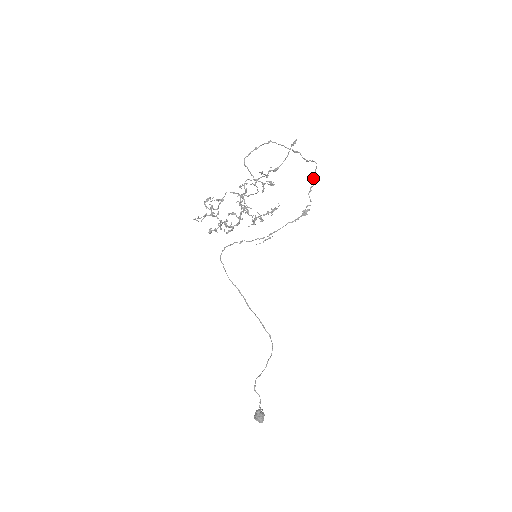
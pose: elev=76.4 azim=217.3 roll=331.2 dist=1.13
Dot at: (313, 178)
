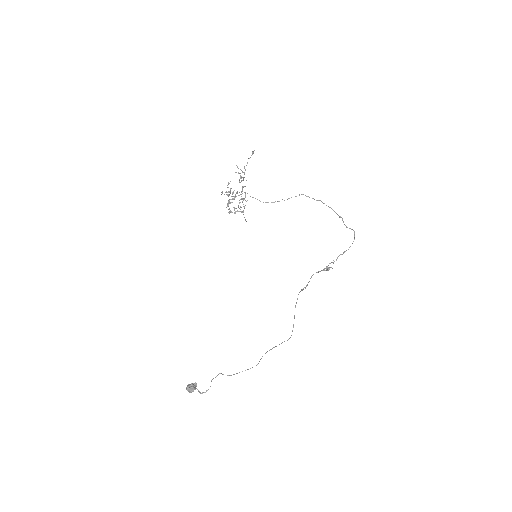
Dot at: occluded
